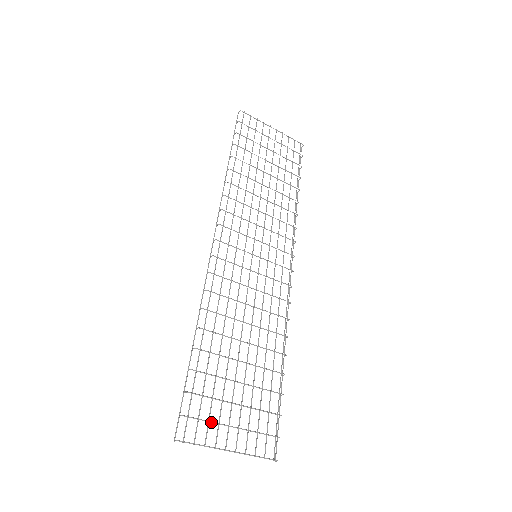
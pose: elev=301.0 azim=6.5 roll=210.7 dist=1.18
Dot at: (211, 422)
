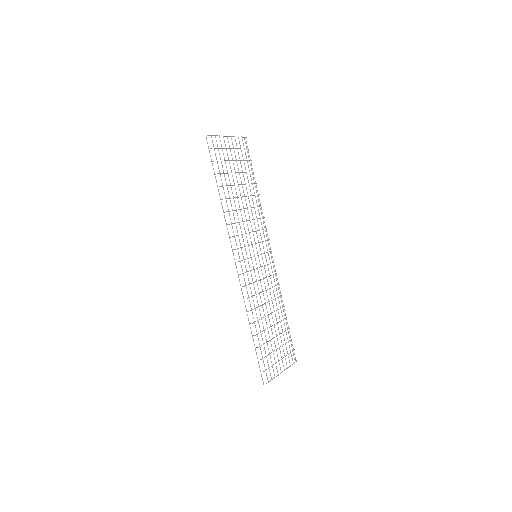
Dot at: occluded
